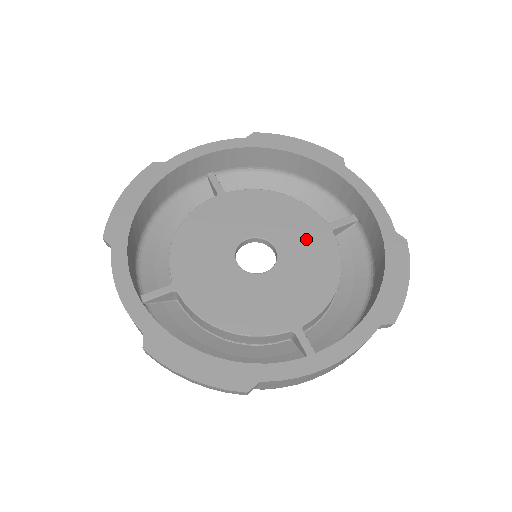
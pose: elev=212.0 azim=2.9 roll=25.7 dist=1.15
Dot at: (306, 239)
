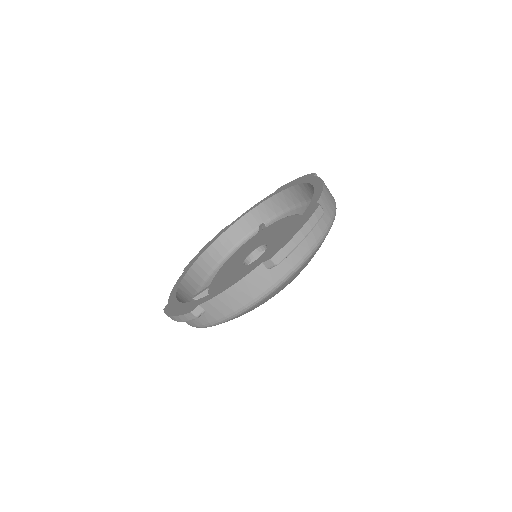
Dot at: (260, 238)
